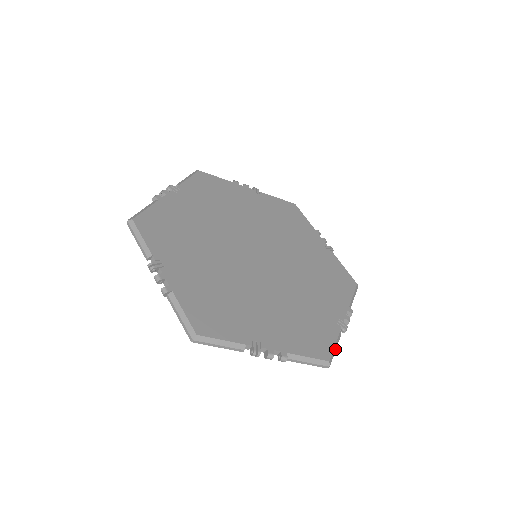
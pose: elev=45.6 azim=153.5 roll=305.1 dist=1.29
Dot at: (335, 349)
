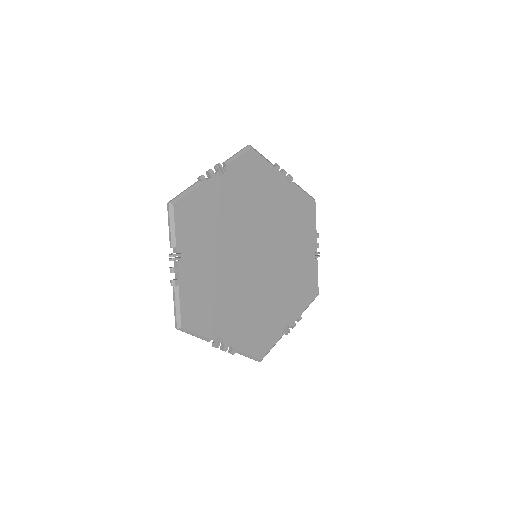
Dot at: occluded
